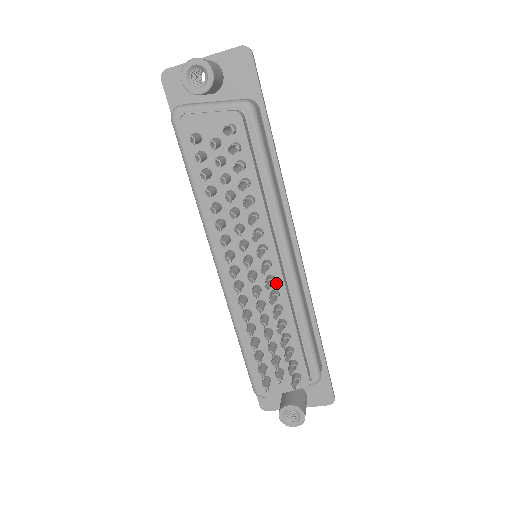
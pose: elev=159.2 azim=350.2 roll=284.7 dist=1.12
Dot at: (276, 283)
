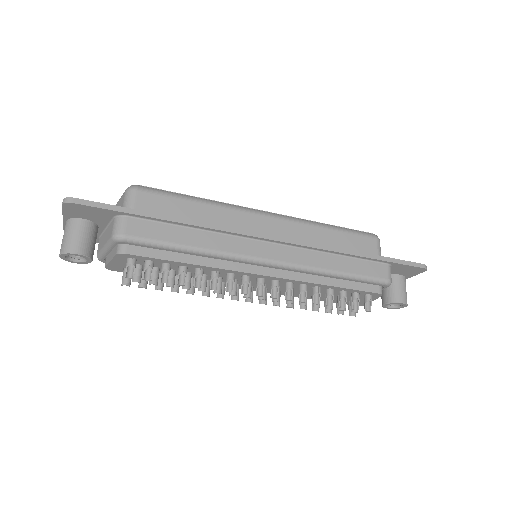
Dot at: (281, 281)
